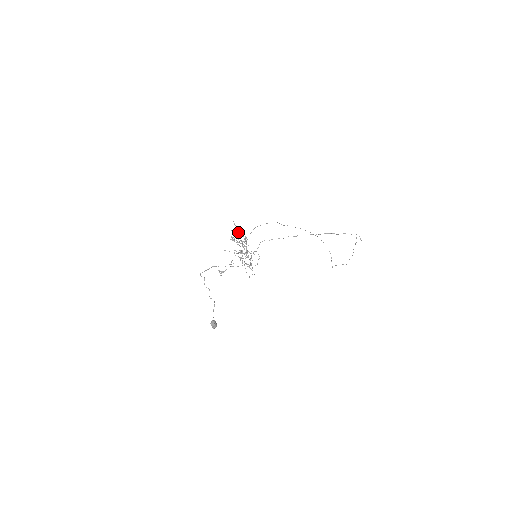
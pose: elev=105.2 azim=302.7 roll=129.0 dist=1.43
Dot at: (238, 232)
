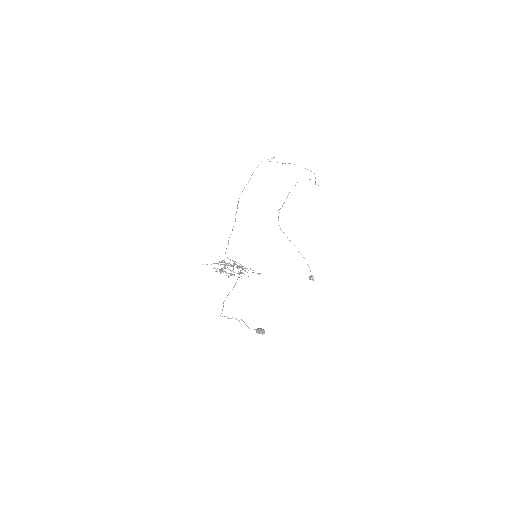
Dot at: occluded
